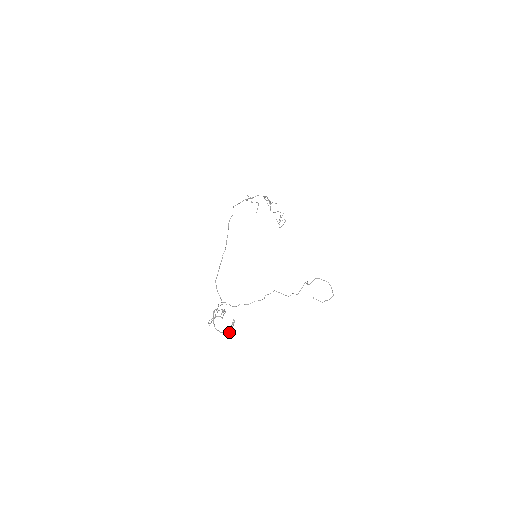
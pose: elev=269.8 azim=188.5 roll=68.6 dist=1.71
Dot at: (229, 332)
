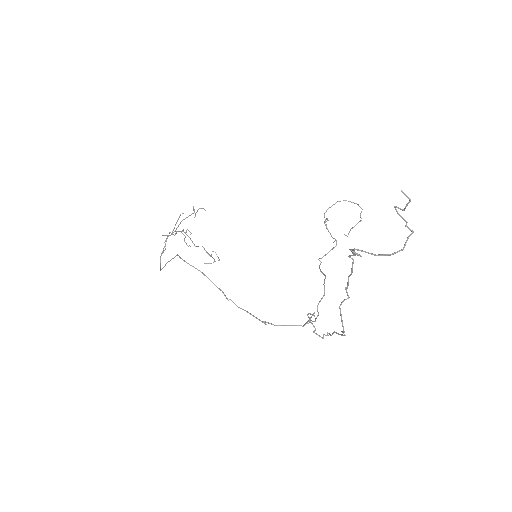
Dot at: (410, 230)
